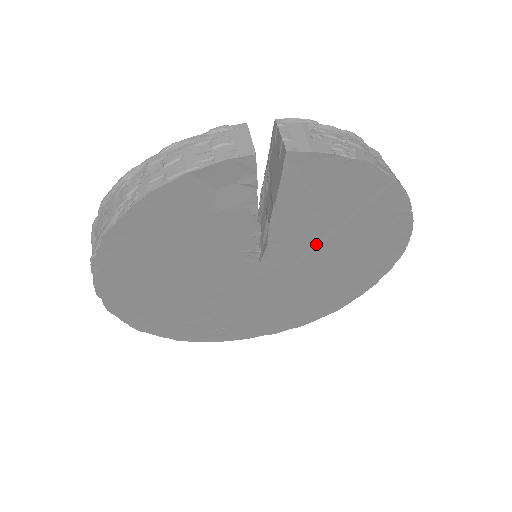
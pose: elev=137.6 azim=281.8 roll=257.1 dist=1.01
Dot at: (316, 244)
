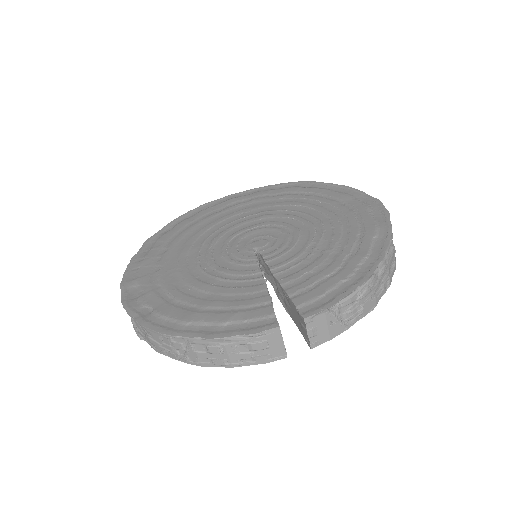
Dot at: occluded
